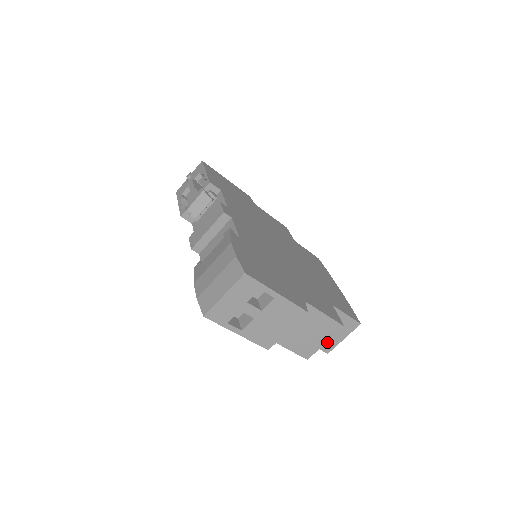
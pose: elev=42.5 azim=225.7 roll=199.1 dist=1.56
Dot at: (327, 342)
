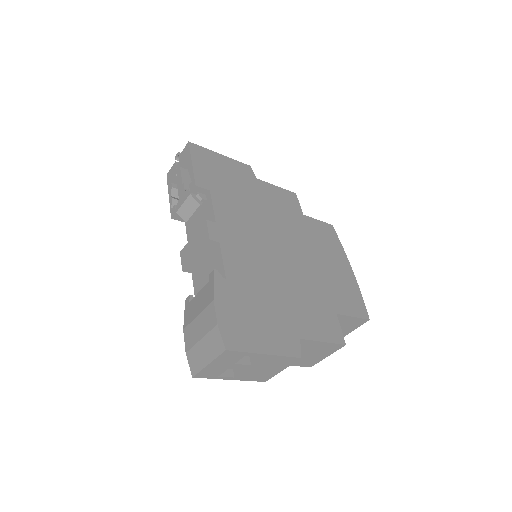
Dot at: occluded
